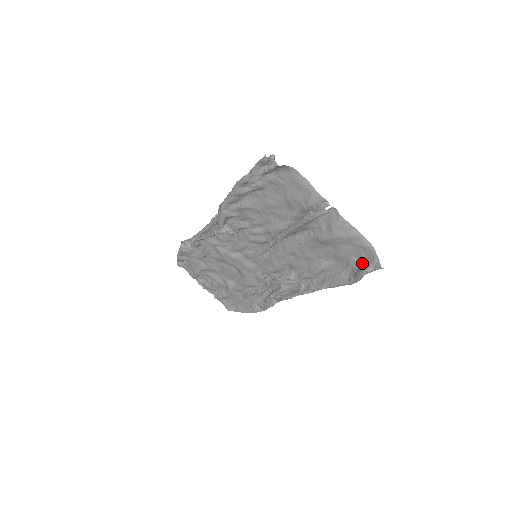
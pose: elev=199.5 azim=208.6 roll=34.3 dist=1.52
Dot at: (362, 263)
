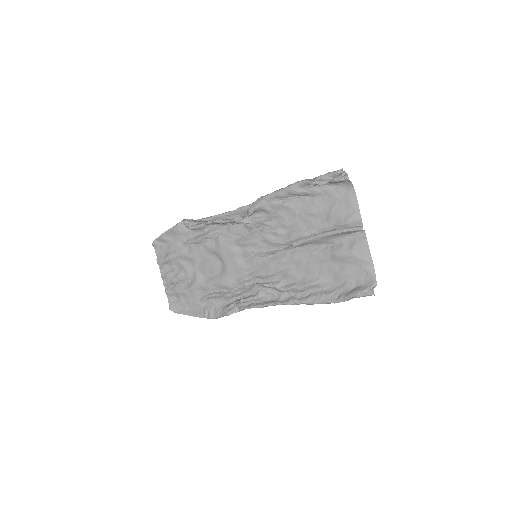
Dot at: (358, 286)
